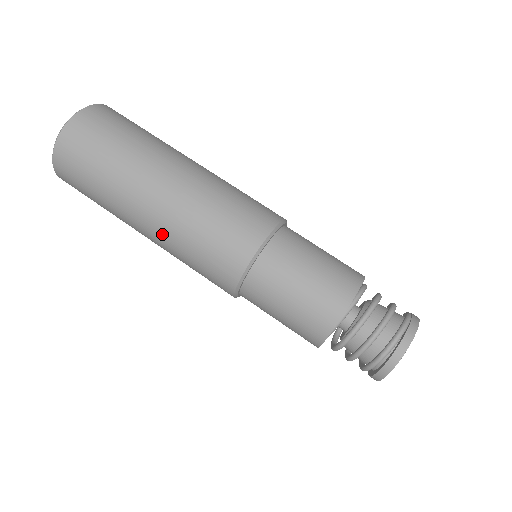
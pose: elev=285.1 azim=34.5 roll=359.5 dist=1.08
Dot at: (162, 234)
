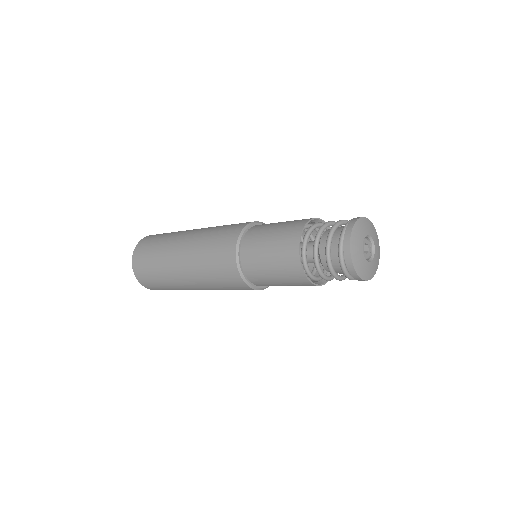
Dot at: (196, 279)
